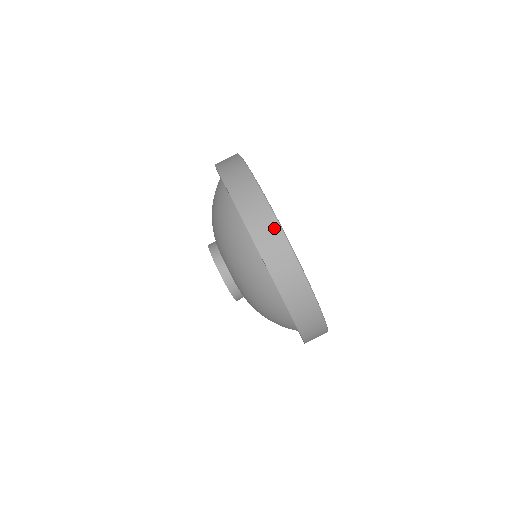
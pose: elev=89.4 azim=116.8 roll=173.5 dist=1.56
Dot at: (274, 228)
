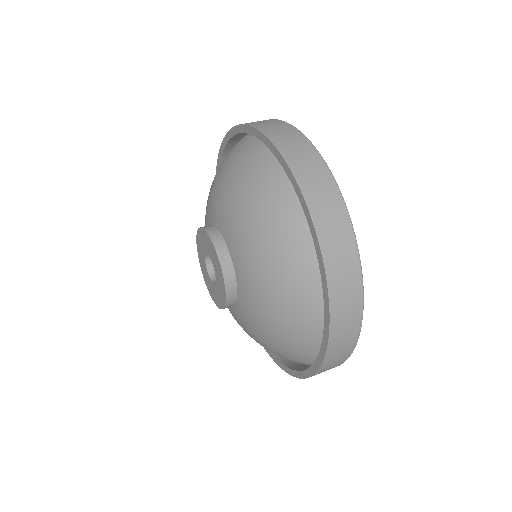
Dot at: (304, 144)
